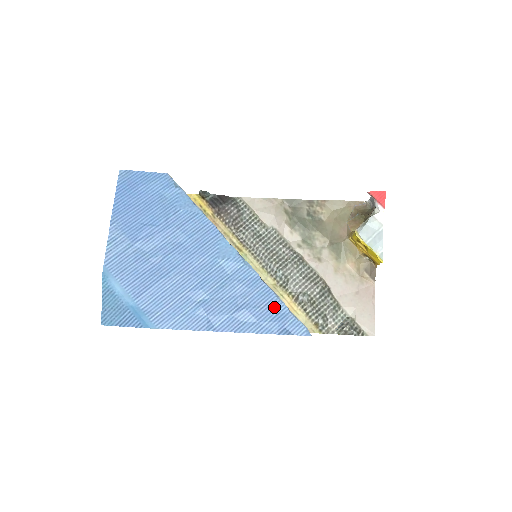
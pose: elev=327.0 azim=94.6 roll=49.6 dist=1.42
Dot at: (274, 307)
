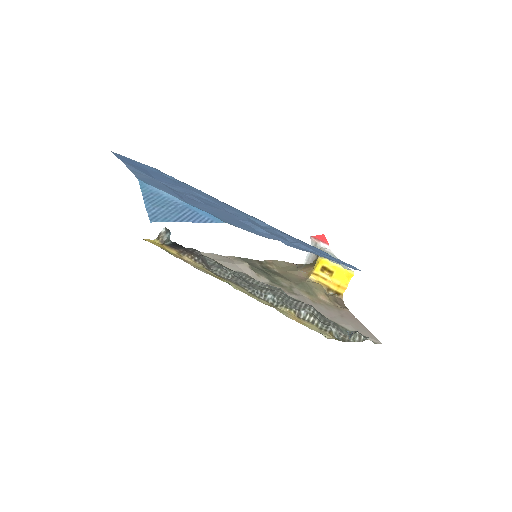
Dot at: (319, 251)
